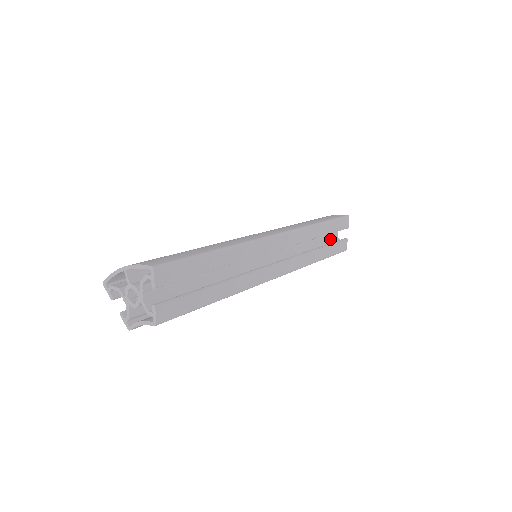
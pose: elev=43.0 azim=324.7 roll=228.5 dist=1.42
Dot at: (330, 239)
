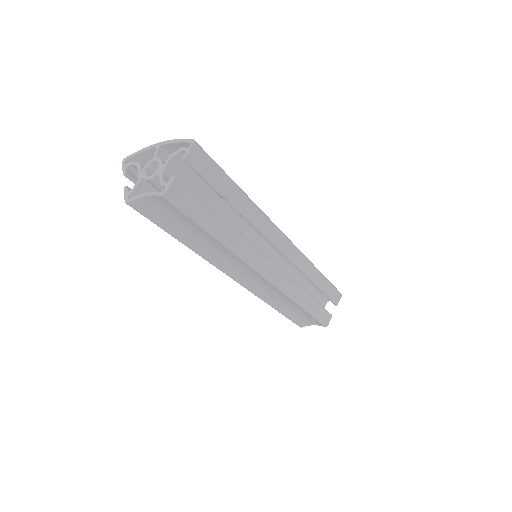
Dot at: occluded
